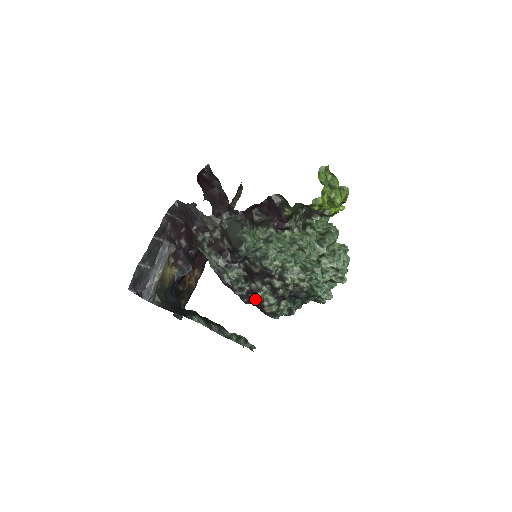
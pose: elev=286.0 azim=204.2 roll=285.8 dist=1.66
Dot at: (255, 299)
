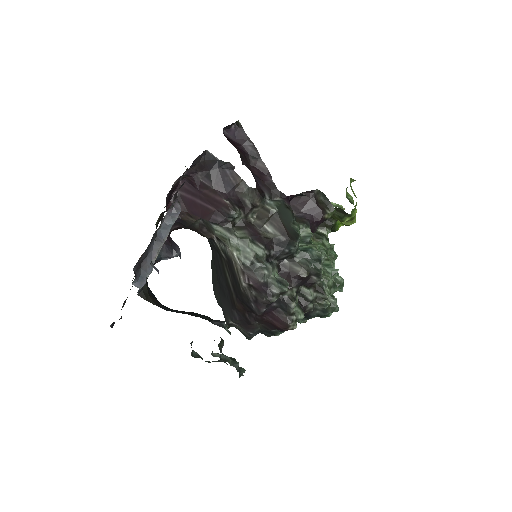
Dot at: (276, 310)
